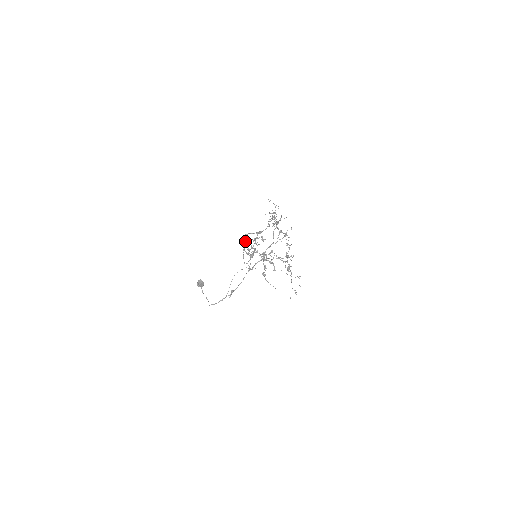
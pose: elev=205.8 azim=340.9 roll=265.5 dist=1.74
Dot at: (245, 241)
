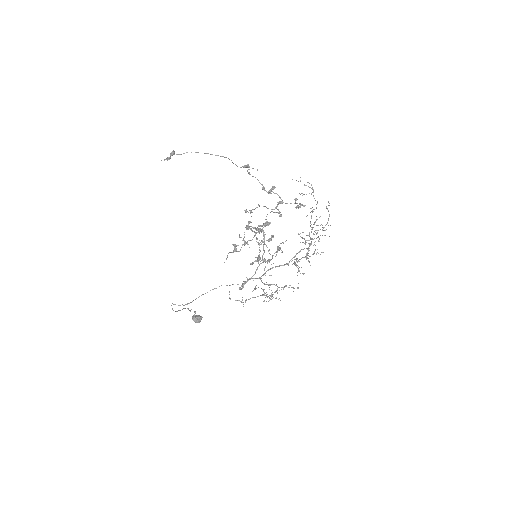
Dot at: occluded
